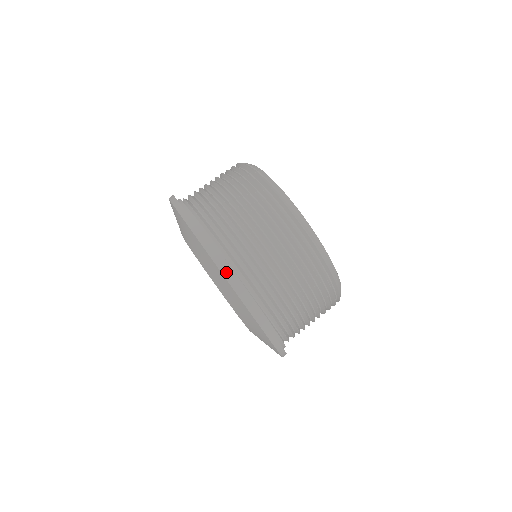
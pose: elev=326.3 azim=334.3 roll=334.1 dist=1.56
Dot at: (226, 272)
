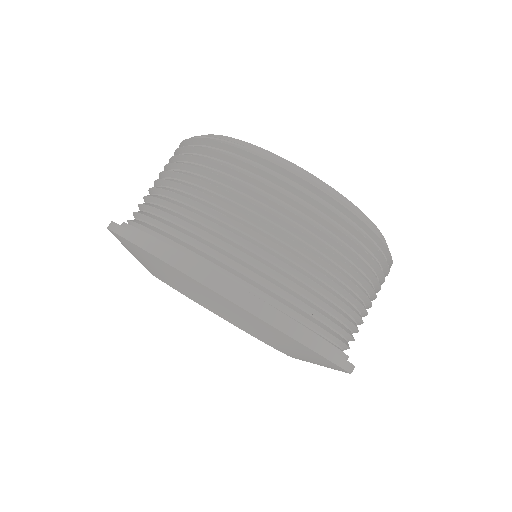
Dot at: (256, 309)
